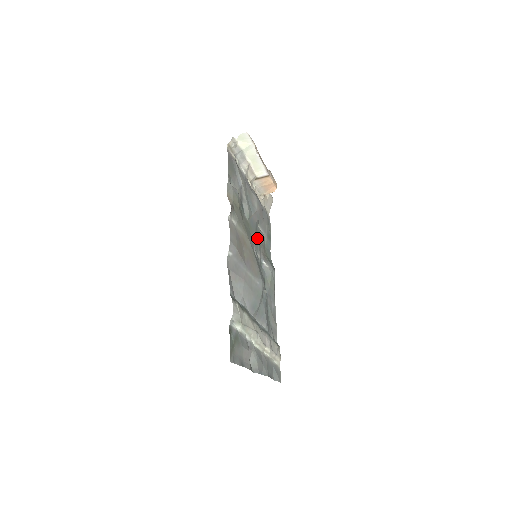
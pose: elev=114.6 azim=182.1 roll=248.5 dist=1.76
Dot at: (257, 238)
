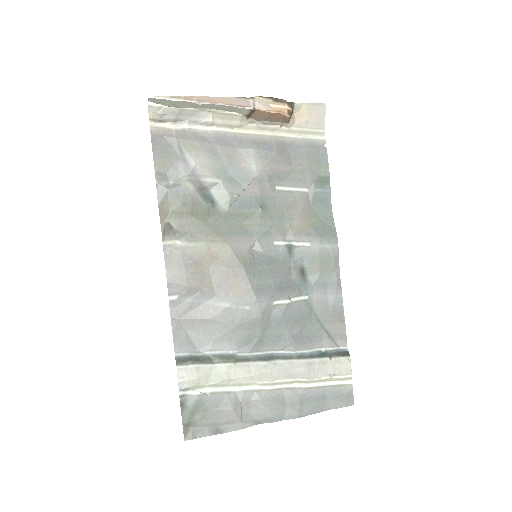
Dot at: (267, 217)
